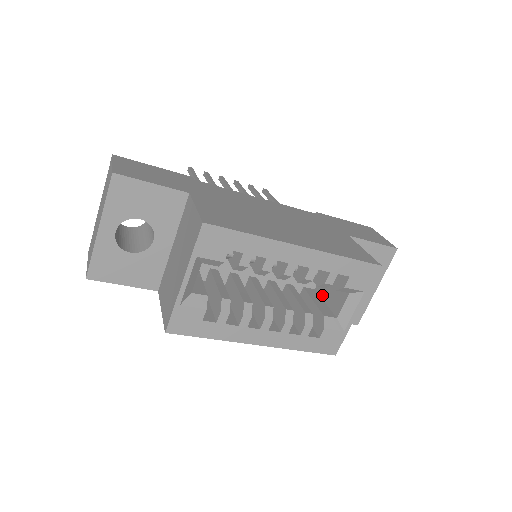
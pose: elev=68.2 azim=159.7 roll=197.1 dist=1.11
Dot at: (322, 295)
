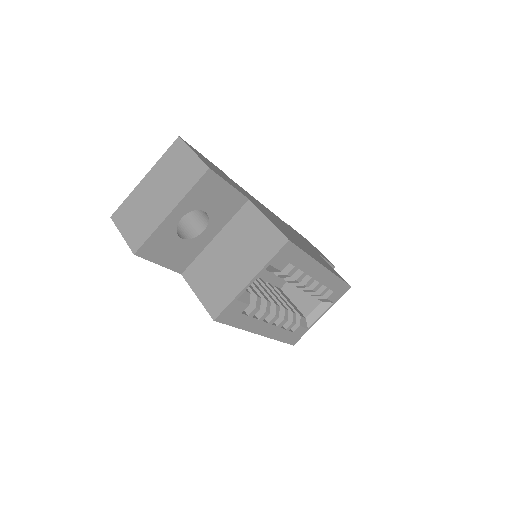
Dot at: (289, 296)
